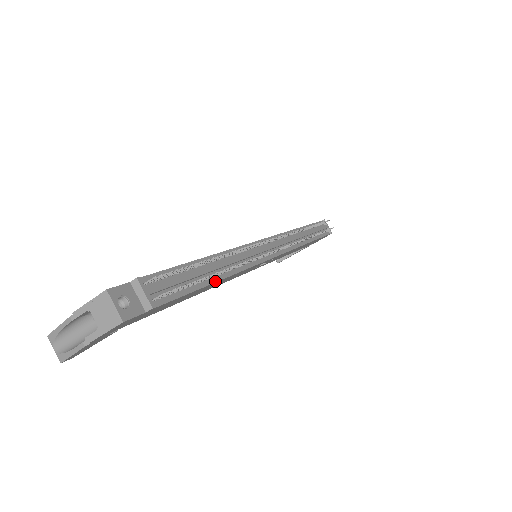
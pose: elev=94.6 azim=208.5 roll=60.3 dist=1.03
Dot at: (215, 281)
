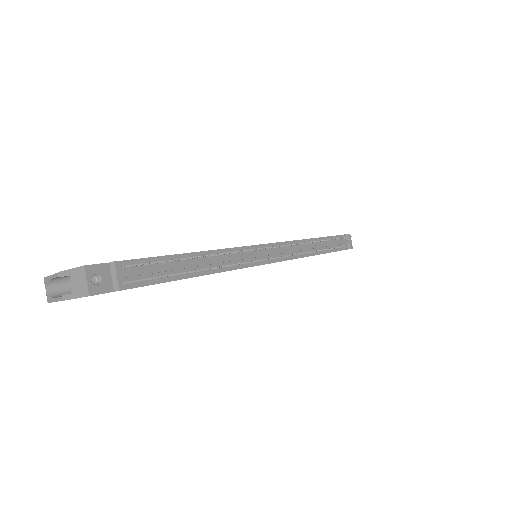
Dot at: (194, 276)
